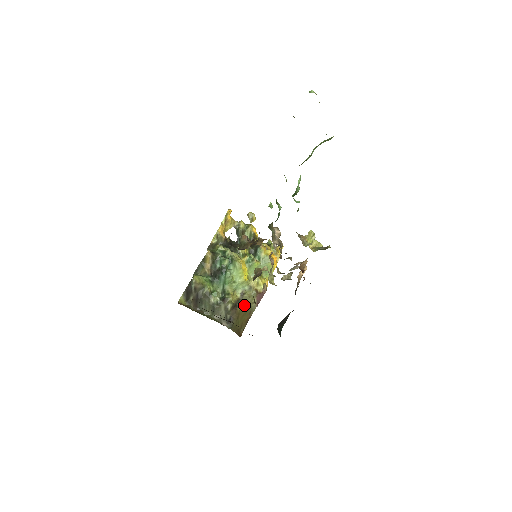
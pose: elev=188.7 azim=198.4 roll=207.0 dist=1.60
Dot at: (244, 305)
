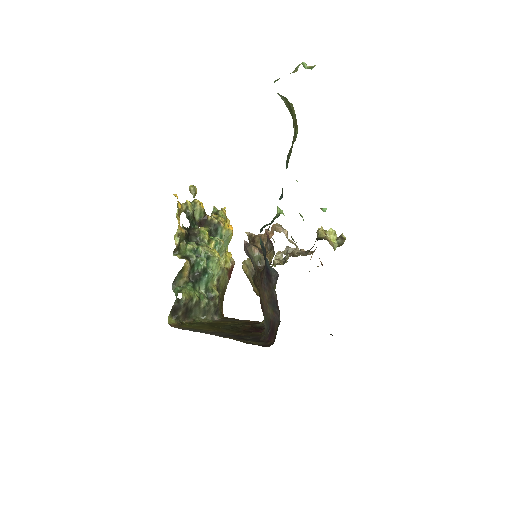
Dot at: (221, 289)
